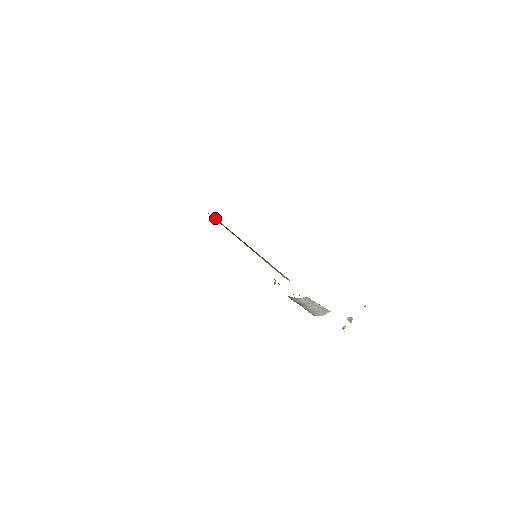
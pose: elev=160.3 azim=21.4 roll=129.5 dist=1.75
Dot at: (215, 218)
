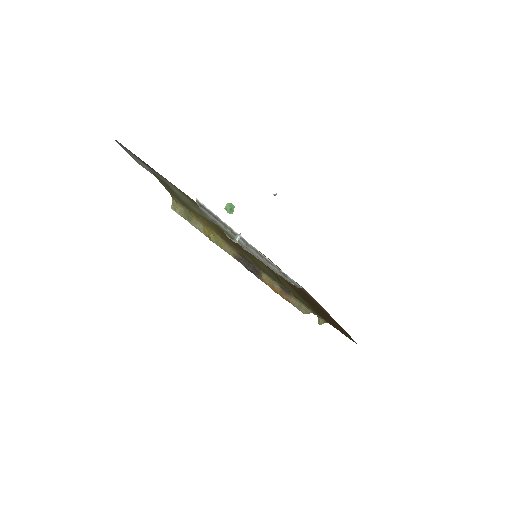
Dot at: occluded
